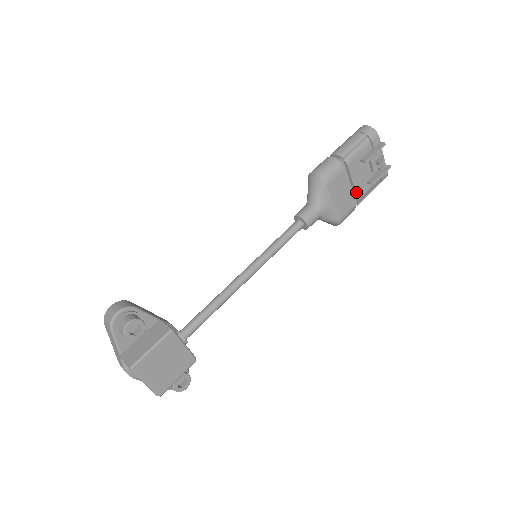
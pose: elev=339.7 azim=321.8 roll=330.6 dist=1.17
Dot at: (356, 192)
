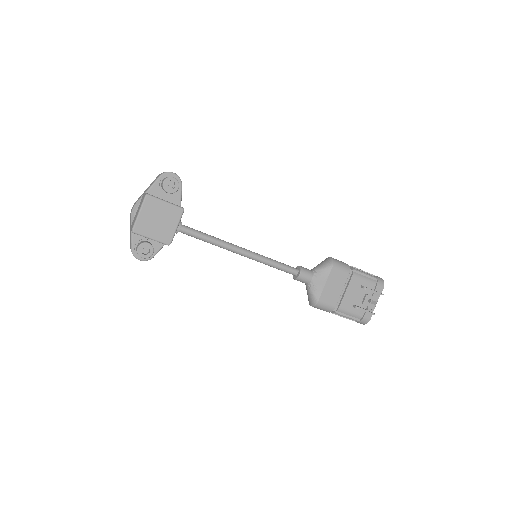
Dot at: (342, 301)
